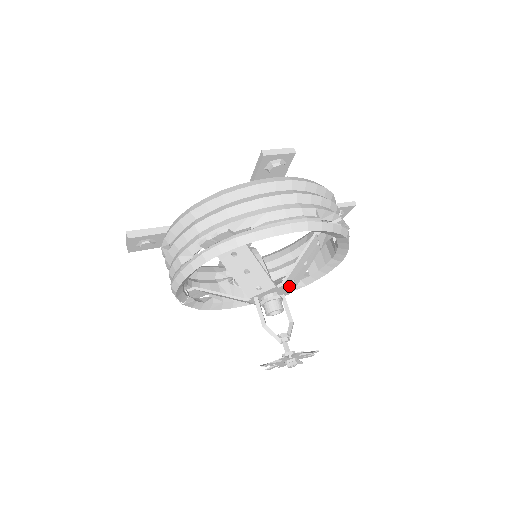
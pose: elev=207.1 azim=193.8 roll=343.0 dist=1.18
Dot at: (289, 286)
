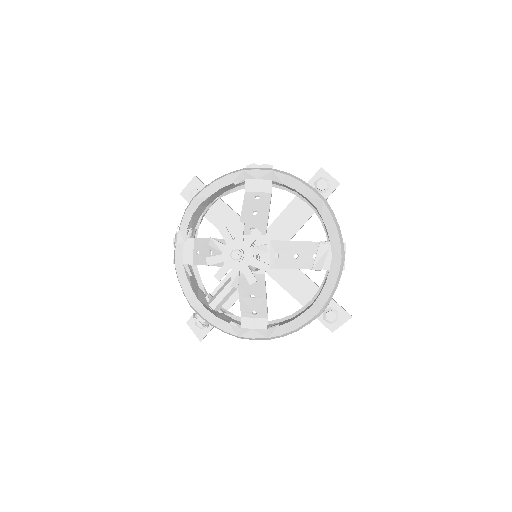
Dot at: (272, 254)
